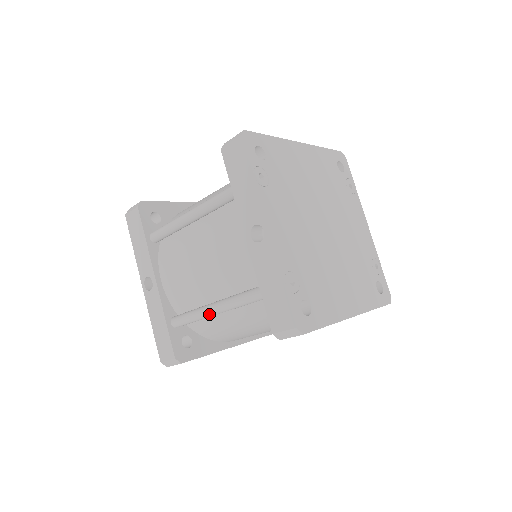
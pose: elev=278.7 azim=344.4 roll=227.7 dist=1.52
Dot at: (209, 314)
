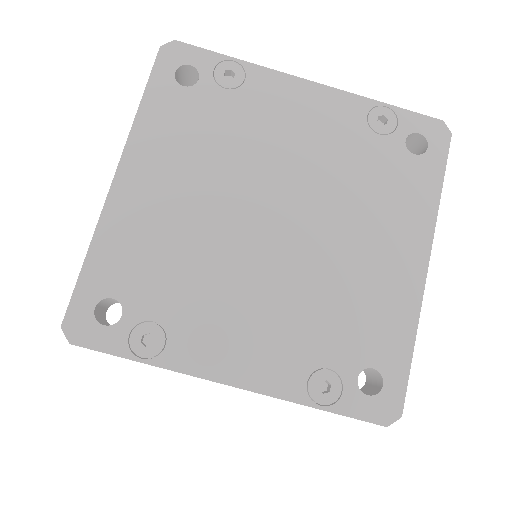
Dot at: occluded
